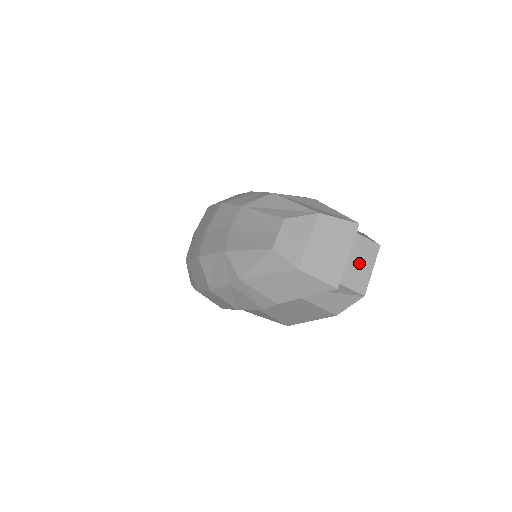
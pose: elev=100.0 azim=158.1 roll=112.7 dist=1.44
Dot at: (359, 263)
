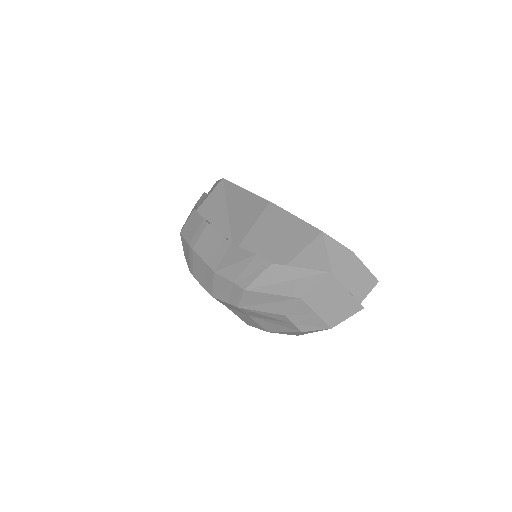
Dot at: (356, 279)
